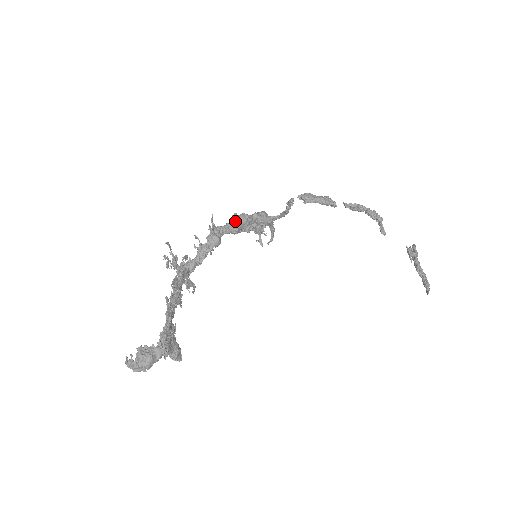
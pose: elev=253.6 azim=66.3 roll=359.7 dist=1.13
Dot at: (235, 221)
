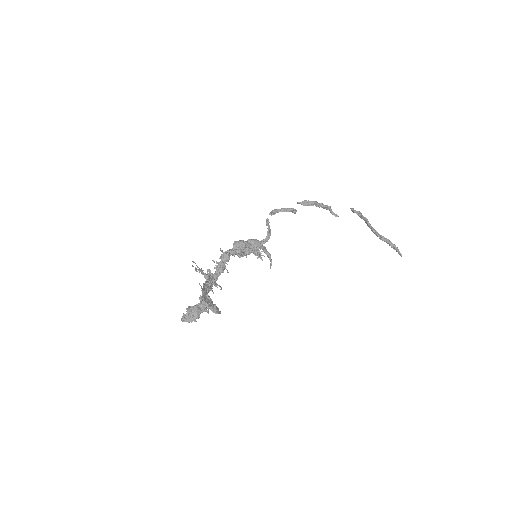
Dot at: (235, 244)
